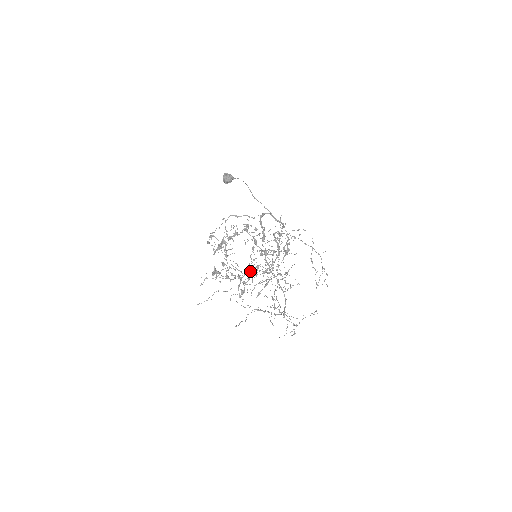
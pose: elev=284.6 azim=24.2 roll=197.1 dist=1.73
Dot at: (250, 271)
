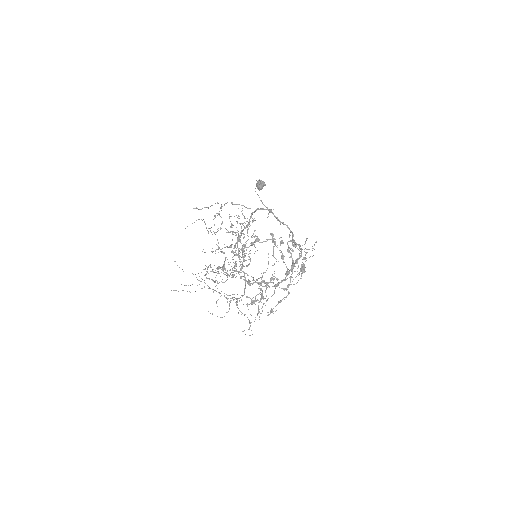
Dot at: (262, 280)
